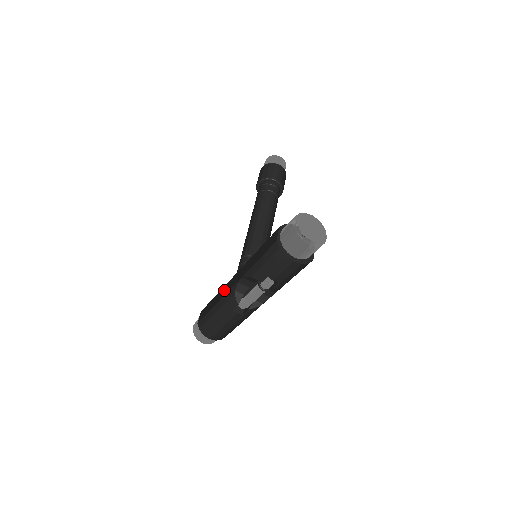
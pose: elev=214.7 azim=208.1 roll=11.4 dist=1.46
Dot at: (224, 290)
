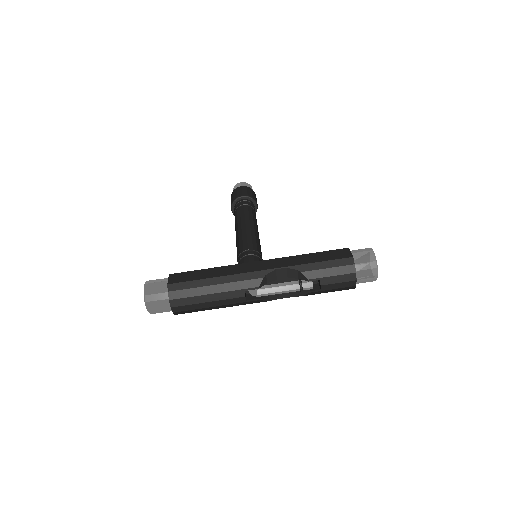
Dot at: (239, 268)
